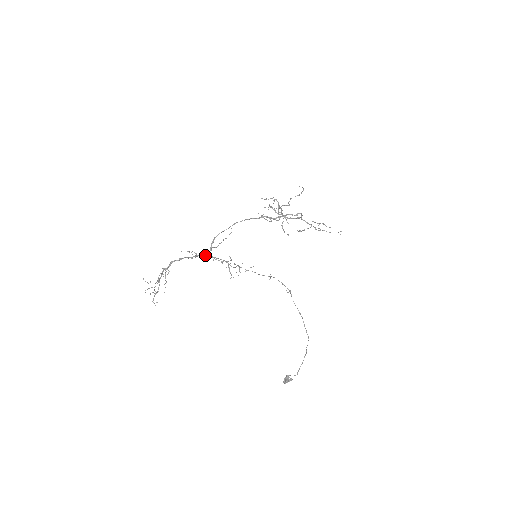
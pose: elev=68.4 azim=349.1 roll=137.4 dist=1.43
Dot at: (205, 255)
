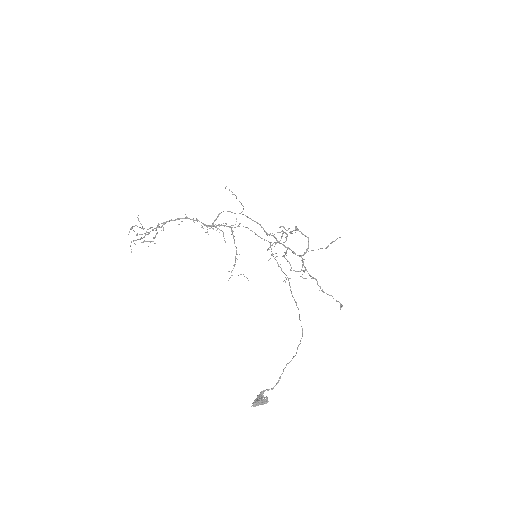
Dot at: (207, 225)
